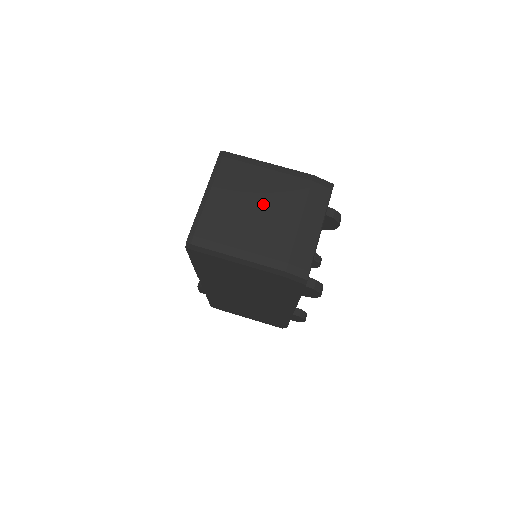
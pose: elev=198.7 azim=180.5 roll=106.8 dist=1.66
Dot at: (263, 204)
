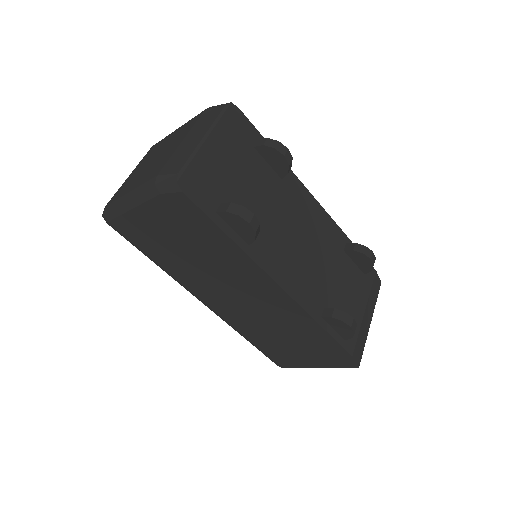
Dot at: (161, 152)
